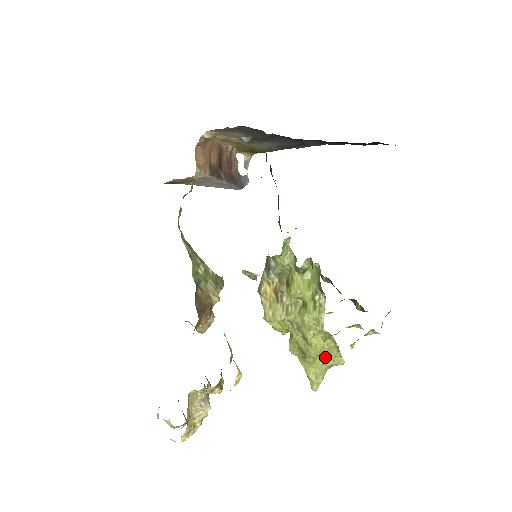
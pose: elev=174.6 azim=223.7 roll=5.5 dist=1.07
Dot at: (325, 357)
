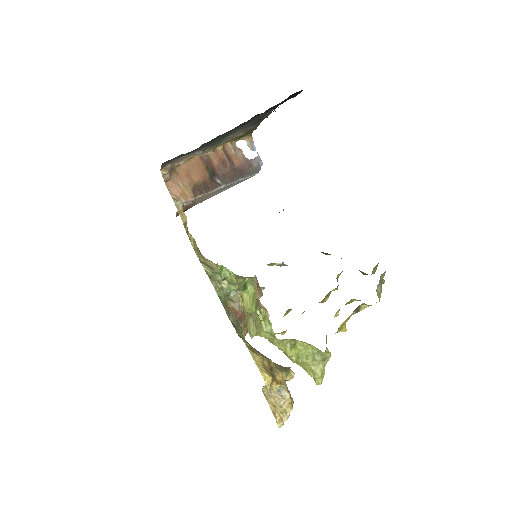
Dot at: (309, 355)
